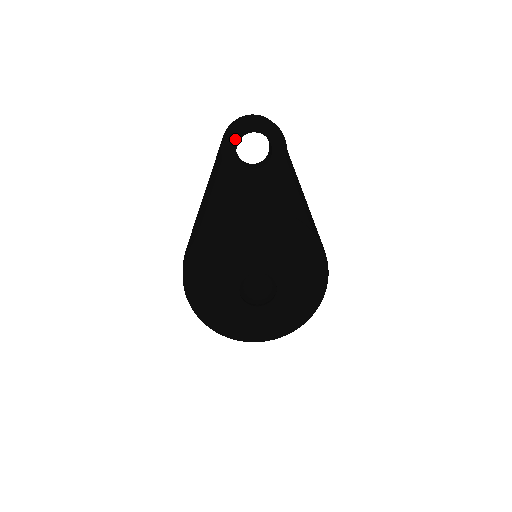
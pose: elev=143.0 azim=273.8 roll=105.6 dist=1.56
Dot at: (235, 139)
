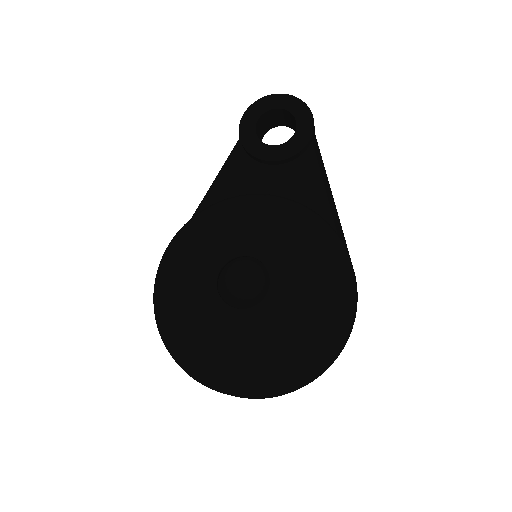
Dot at: (257, 114)
